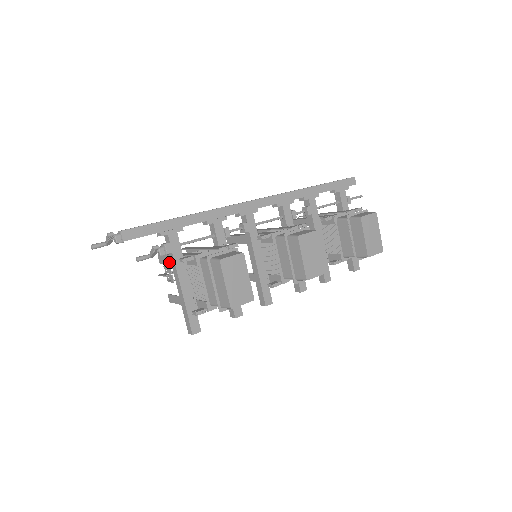
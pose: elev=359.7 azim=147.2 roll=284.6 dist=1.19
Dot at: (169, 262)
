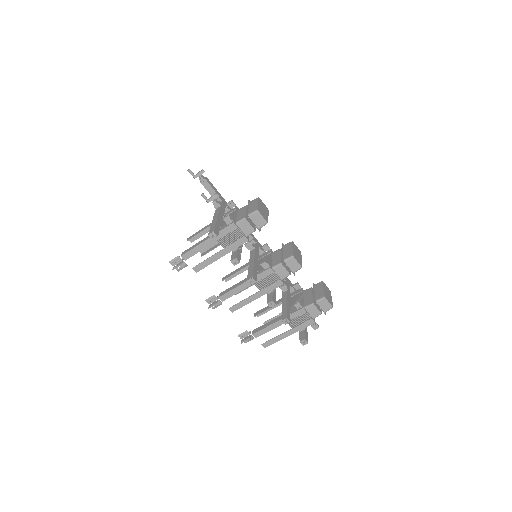
Dot at: (201, 231)
